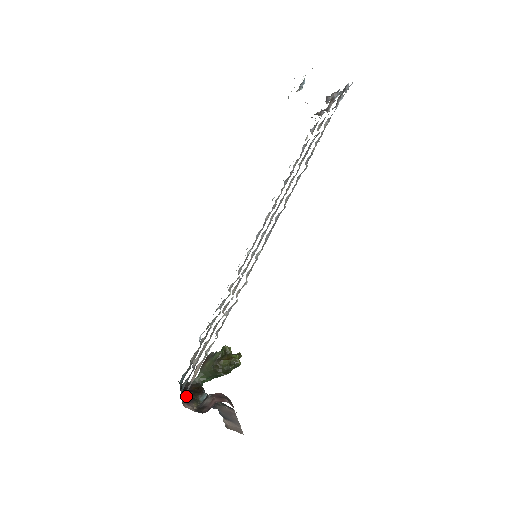
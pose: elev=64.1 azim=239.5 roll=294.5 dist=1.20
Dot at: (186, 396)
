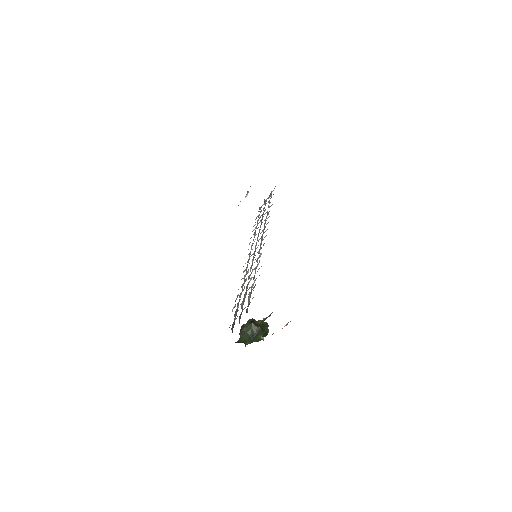
Dot at: occluded
